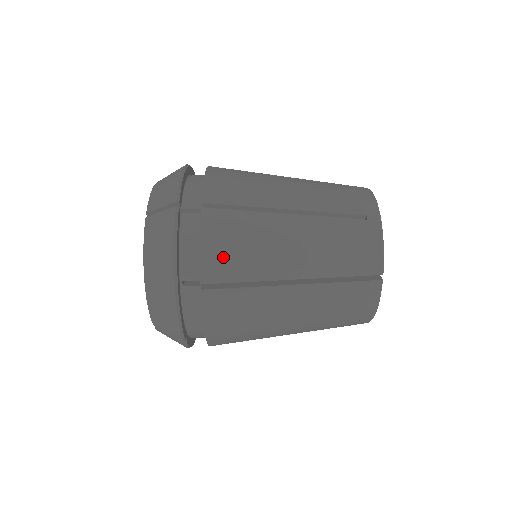
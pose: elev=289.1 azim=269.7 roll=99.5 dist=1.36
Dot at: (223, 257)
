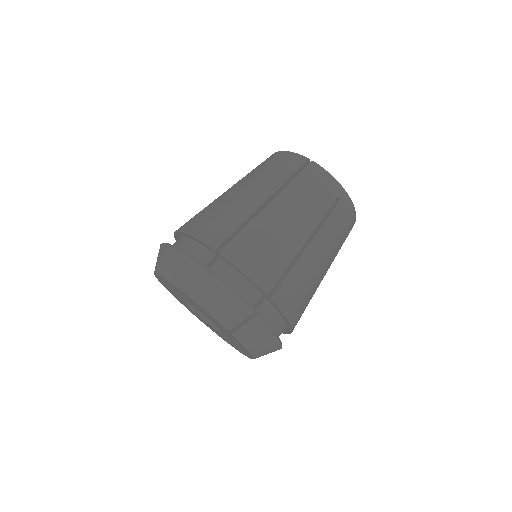
Dot at: (212, 229)
